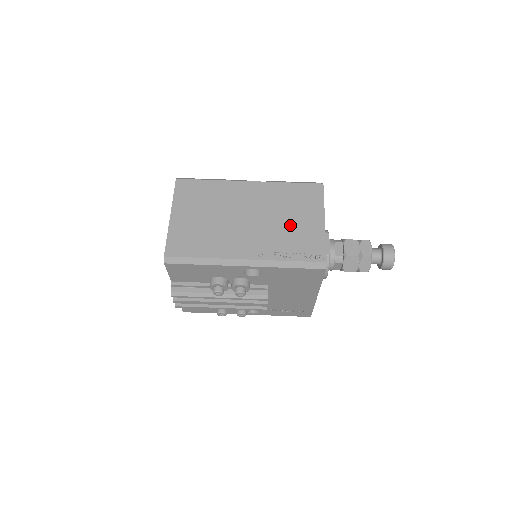
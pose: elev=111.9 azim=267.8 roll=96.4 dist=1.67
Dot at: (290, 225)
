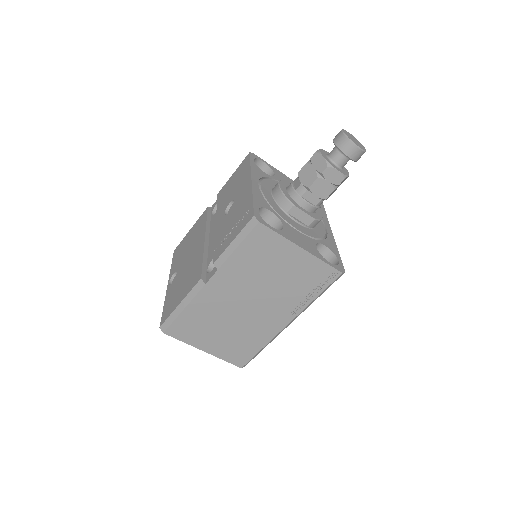
Dot at: (283, 278)
